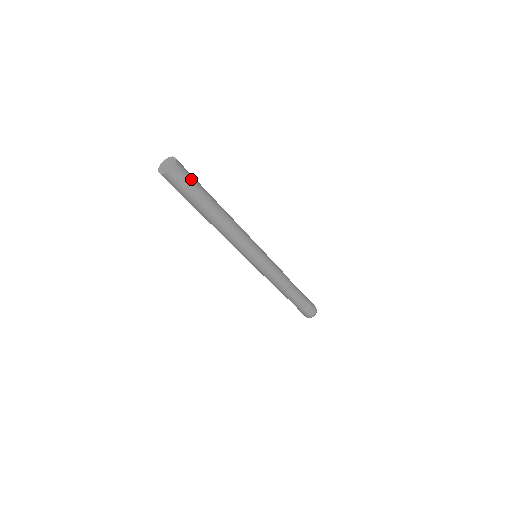
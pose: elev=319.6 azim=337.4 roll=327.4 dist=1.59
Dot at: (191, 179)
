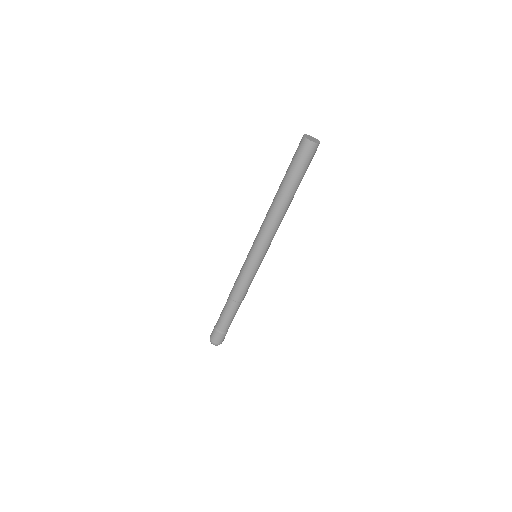
Dot at: (307, 162)
